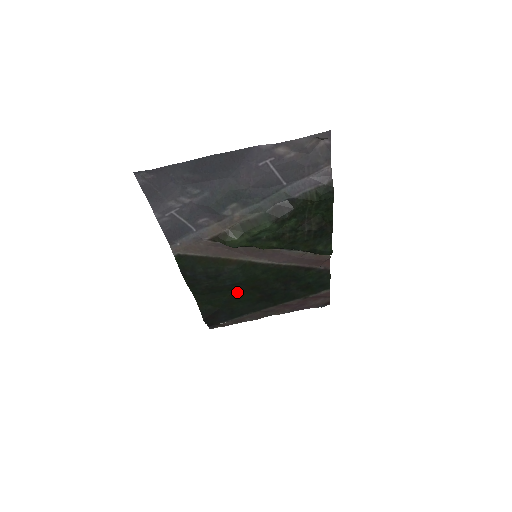
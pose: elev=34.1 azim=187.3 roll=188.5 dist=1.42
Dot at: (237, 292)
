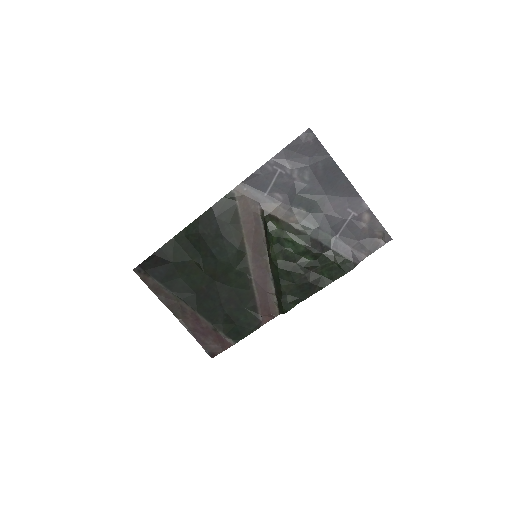
Dot at: (202, 265)
